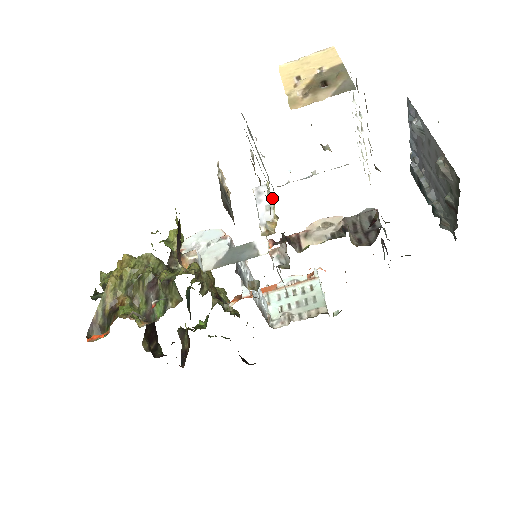
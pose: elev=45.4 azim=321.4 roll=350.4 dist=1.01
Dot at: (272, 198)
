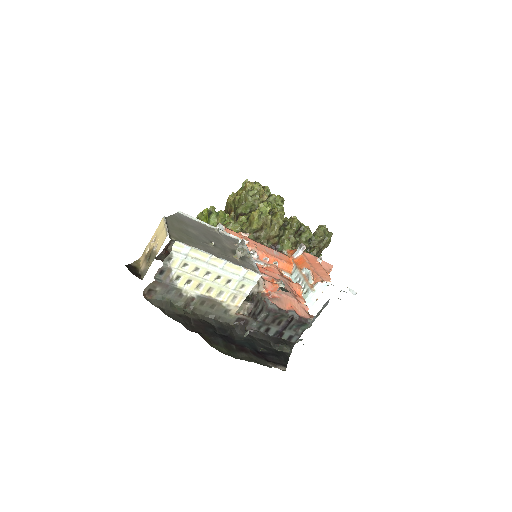
Dot at: occluded
